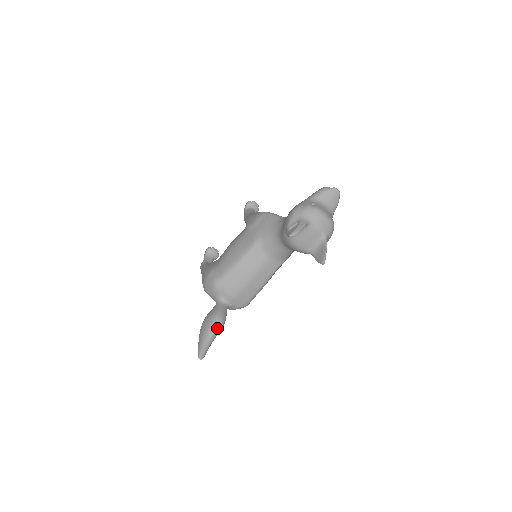
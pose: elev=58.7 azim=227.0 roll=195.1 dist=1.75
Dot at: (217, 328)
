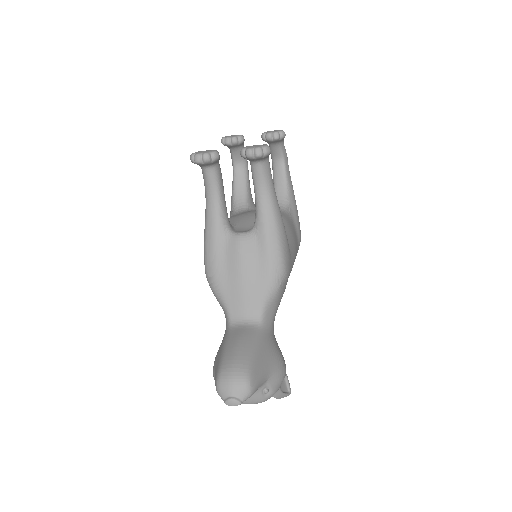
Dot at: occluded
